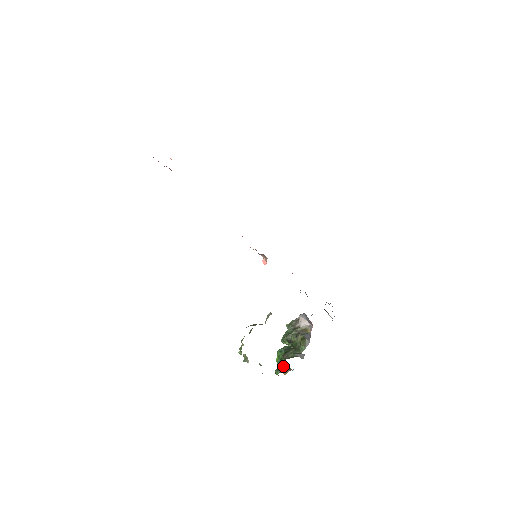
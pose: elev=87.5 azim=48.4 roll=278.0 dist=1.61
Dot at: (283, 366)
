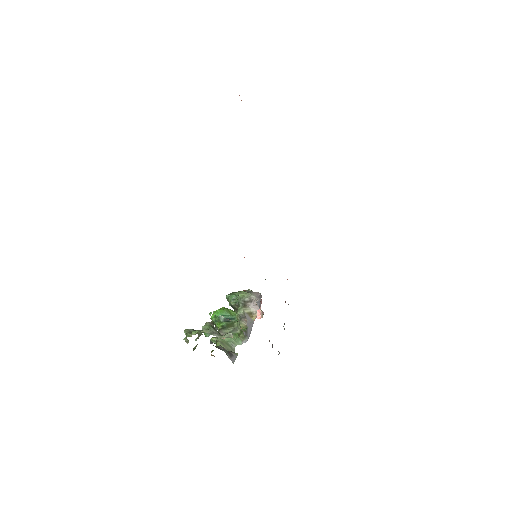
Dot at: (214, 341)
